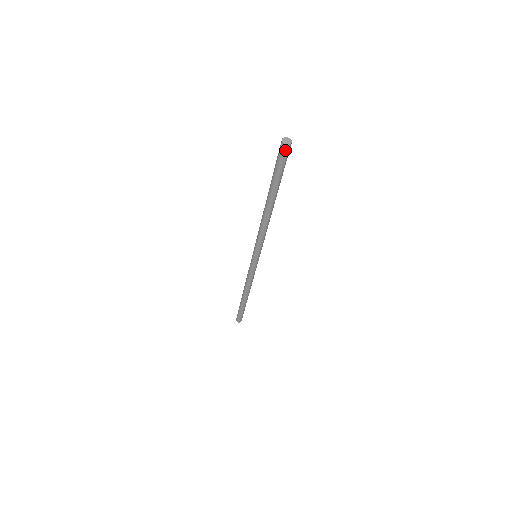
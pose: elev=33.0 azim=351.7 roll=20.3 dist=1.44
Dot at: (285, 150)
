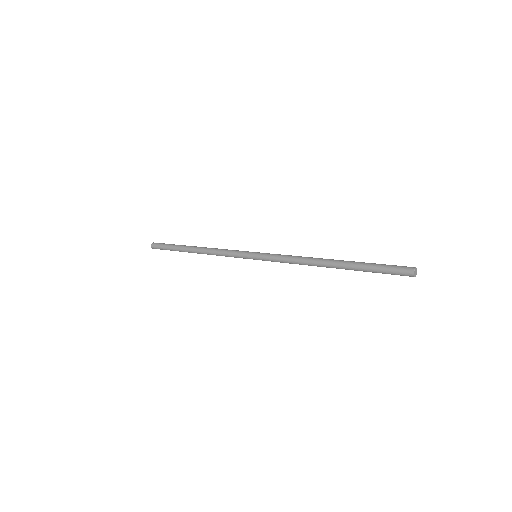
Dot at: occluded
